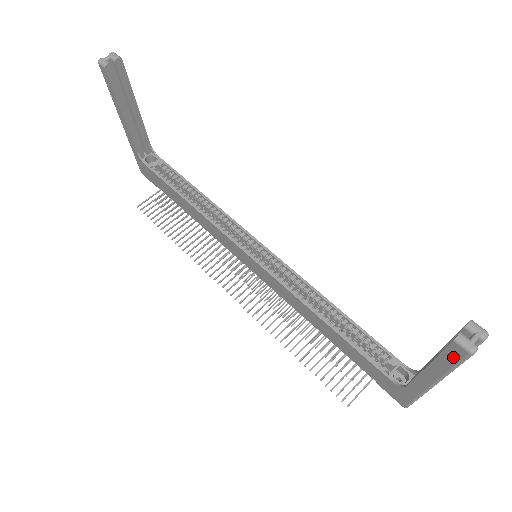
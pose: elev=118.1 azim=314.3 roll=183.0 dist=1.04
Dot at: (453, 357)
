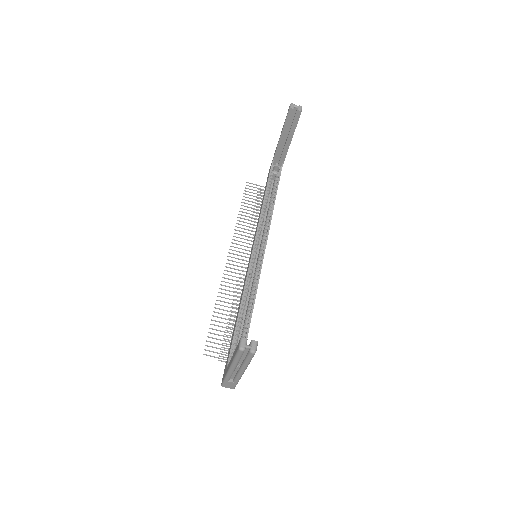
Dot at: occluded
